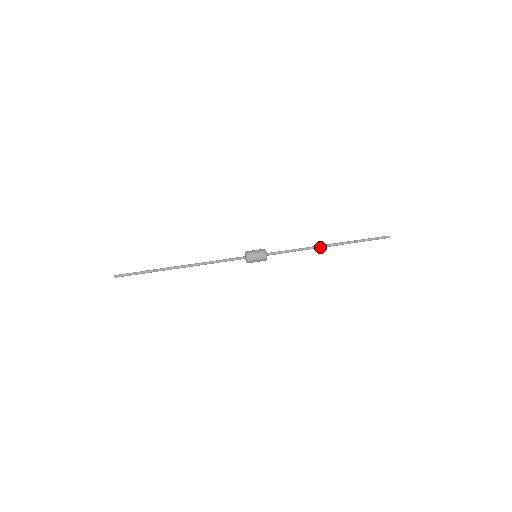
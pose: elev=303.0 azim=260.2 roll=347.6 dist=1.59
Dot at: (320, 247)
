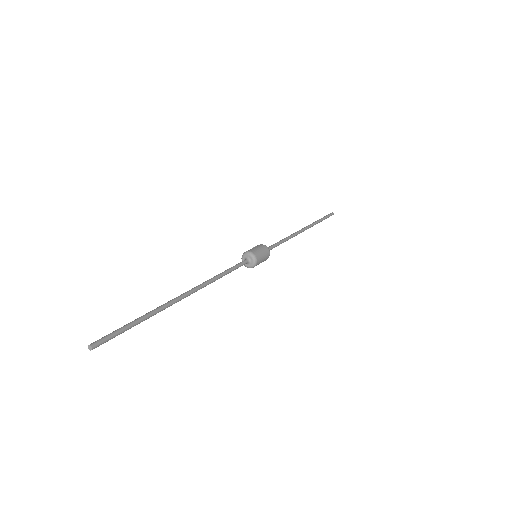
Dot at: (298, 232)
